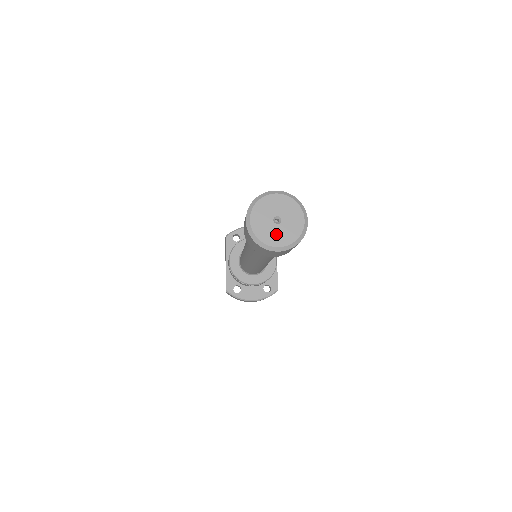
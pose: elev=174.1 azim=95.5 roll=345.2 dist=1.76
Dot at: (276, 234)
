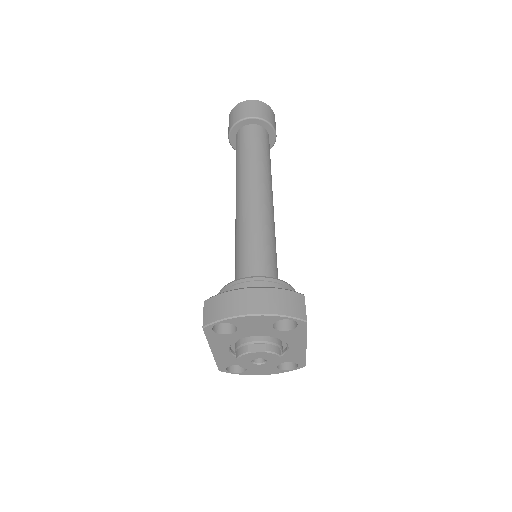
Dot at: occluded
